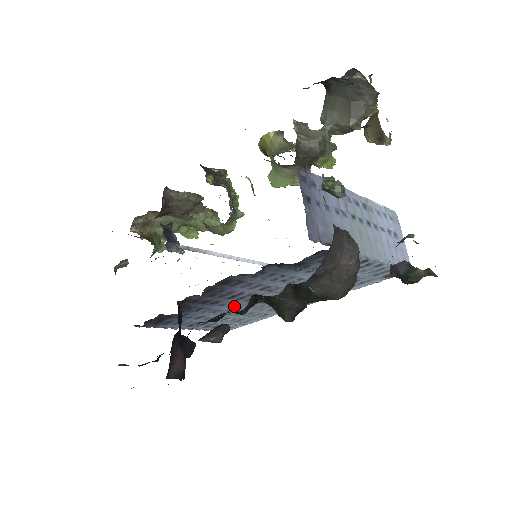
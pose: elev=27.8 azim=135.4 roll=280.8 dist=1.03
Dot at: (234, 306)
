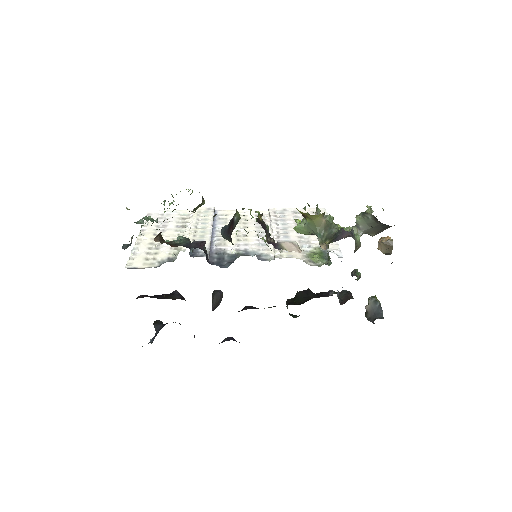
Dot at: occluded
